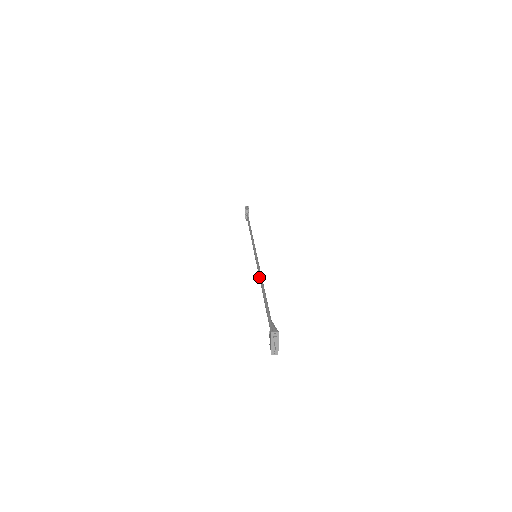
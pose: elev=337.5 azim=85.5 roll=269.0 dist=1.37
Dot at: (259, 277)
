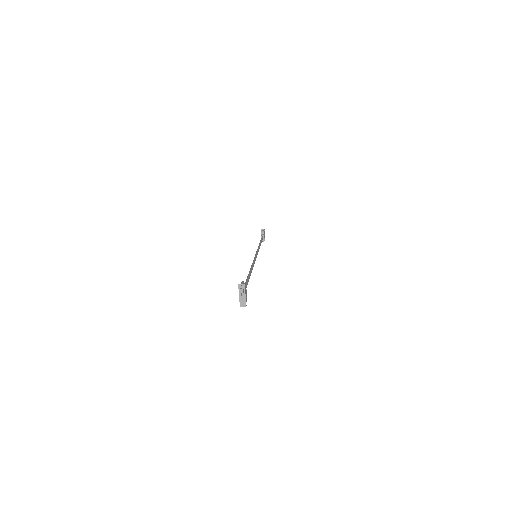
Dot at: (251, 265)
